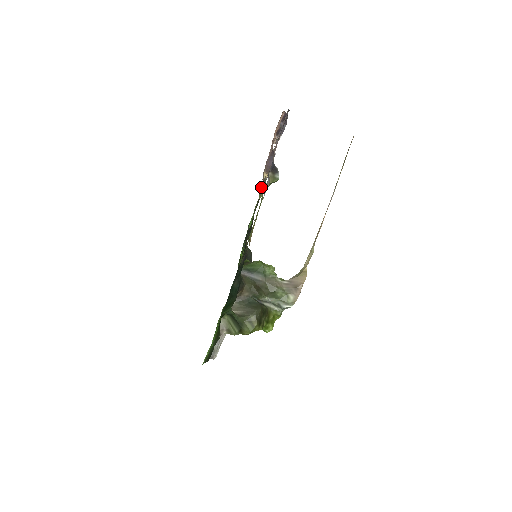
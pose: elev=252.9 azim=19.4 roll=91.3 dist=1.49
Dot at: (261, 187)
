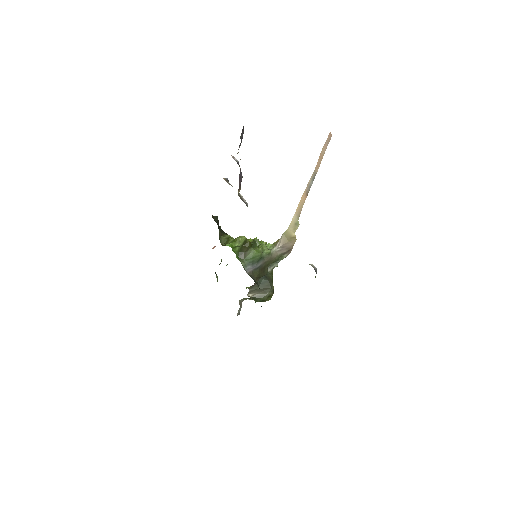
Dot at: occluded
